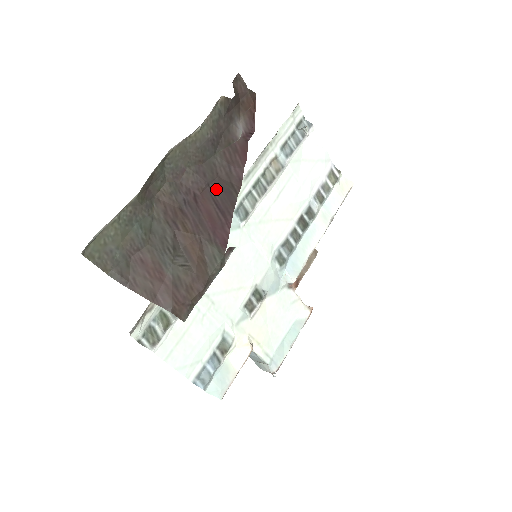
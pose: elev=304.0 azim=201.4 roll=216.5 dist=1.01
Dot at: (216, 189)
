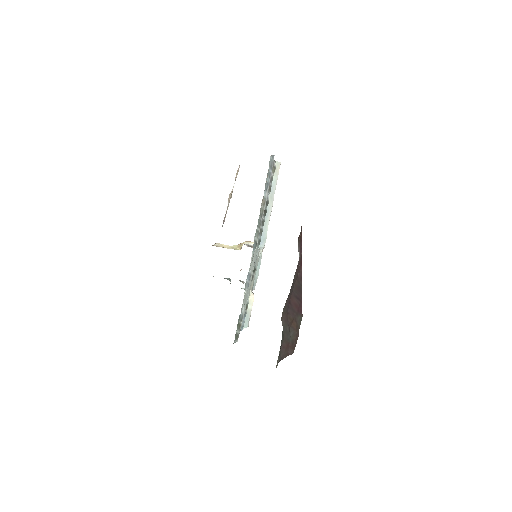
Dot at: (295, 291)
